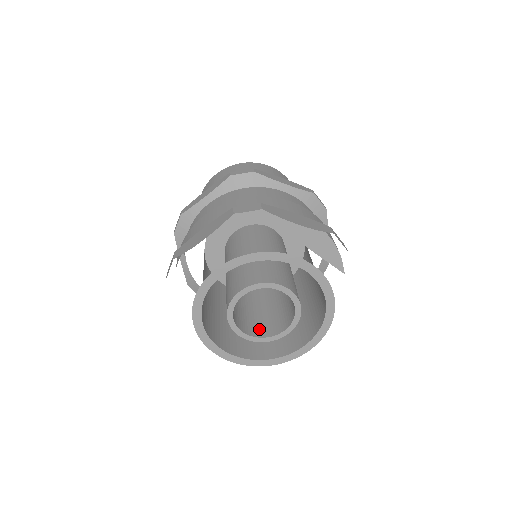
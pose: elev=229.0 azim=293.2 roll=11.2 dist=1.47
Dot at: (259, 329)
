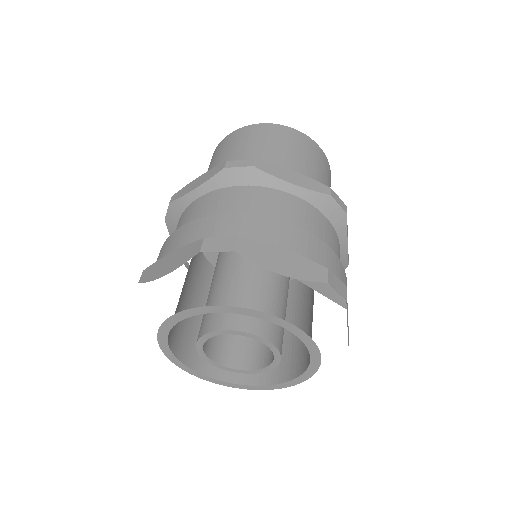
Dot at: (238, 356)
